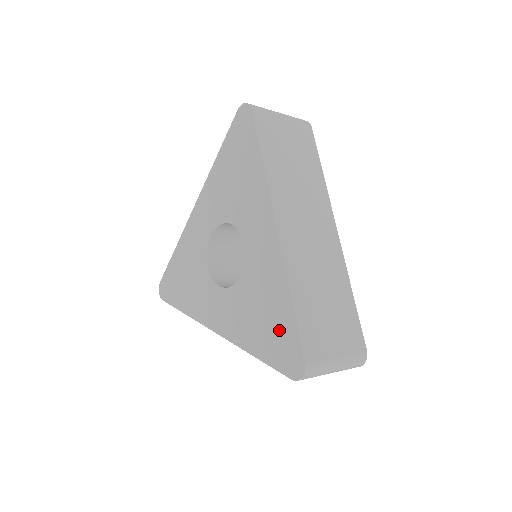
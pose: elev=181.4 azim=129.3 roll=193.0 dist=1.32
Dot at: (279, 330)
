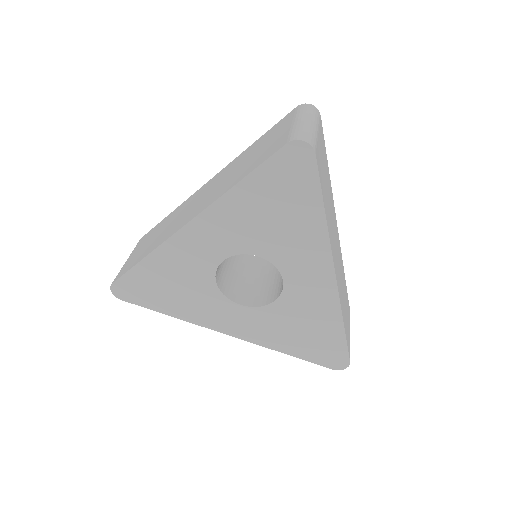
Dot at: (324, 343)
